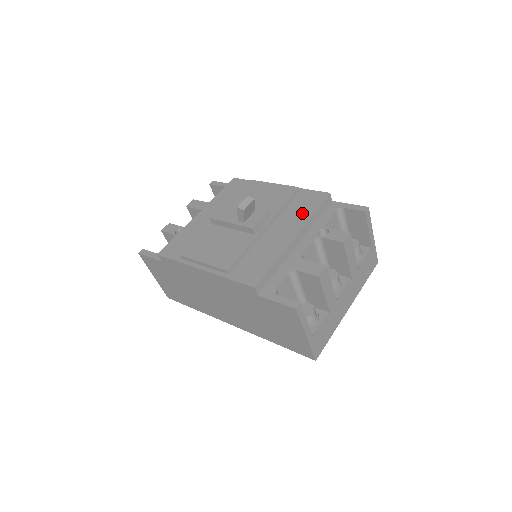
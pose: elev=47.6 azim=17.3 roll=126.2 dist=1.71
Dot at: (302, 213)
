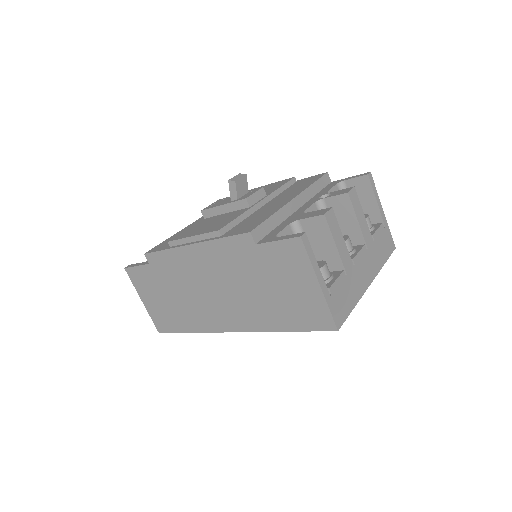
Dot at: (300, 187)
